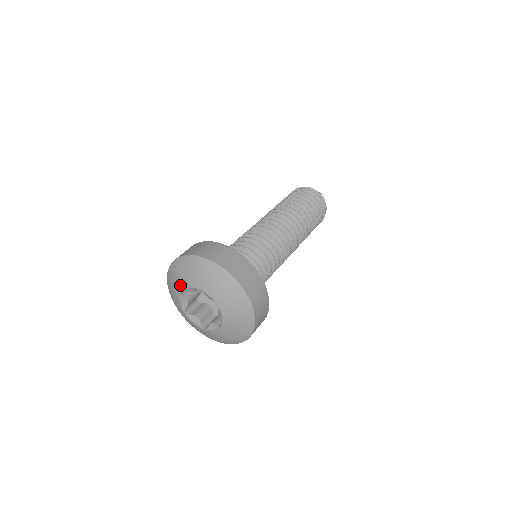
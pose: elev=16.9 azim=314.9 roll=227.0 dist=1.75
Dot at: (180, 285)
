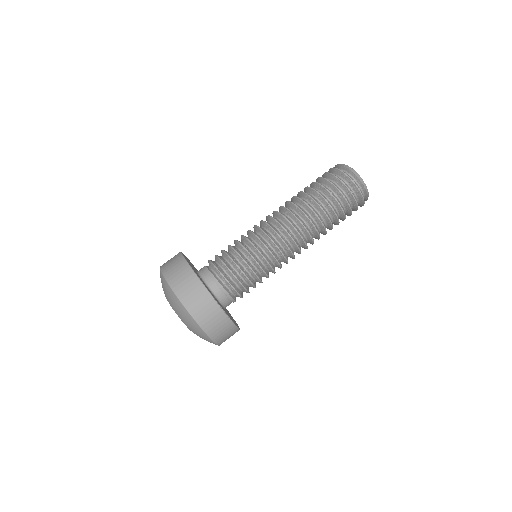
Dot at: occluded
